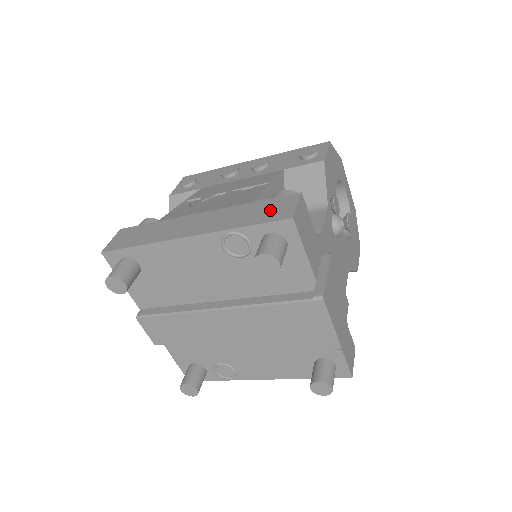
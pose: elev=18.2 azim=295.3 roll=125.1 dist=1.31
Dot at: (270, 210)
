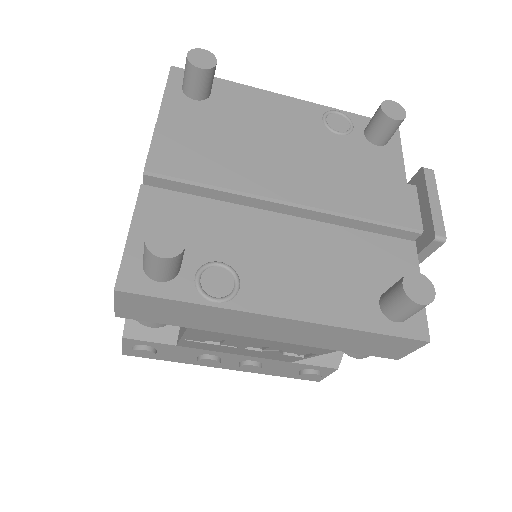
Dot at: occluded
